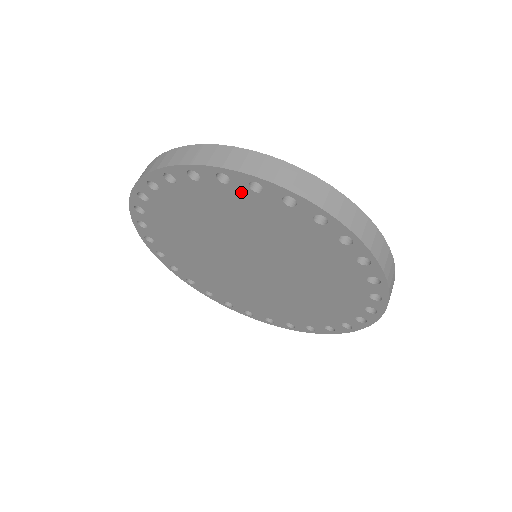
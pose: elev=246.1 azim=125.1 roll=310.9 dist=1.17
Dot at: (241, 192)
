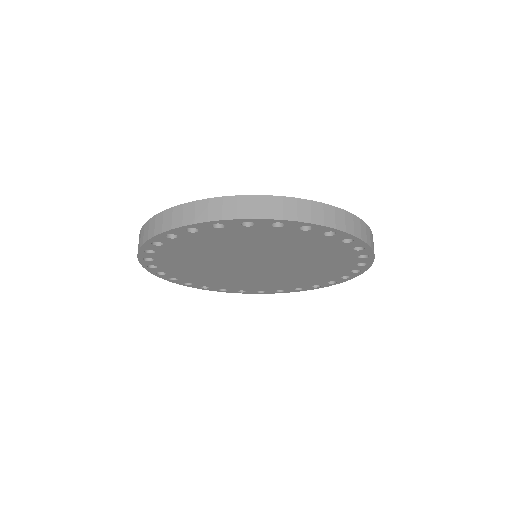
Dot at: (288, 231)
